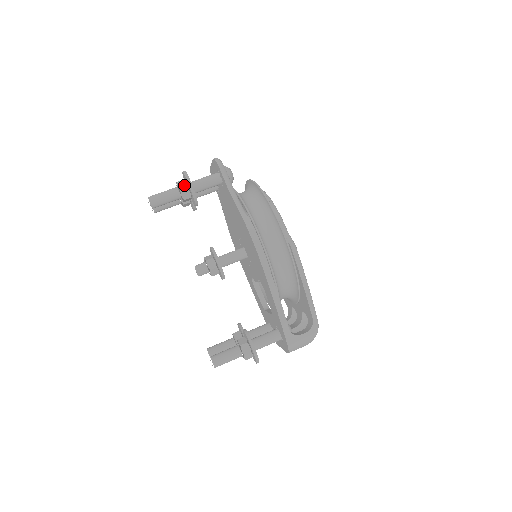
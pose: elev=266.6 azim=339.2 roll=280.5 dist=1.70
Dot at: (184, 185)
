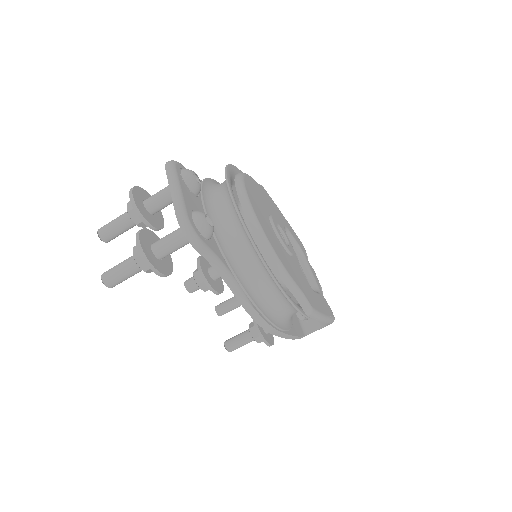
Dot at: occluded
